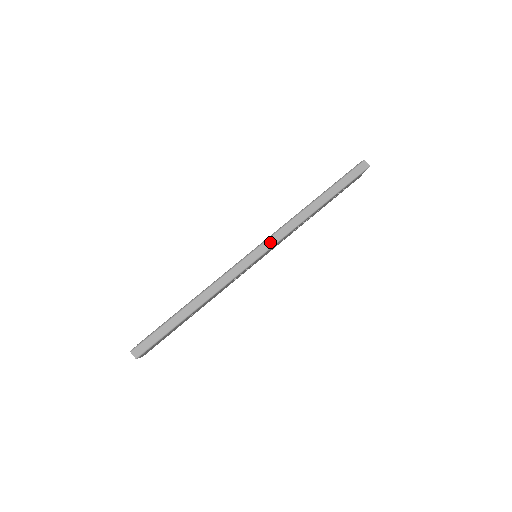
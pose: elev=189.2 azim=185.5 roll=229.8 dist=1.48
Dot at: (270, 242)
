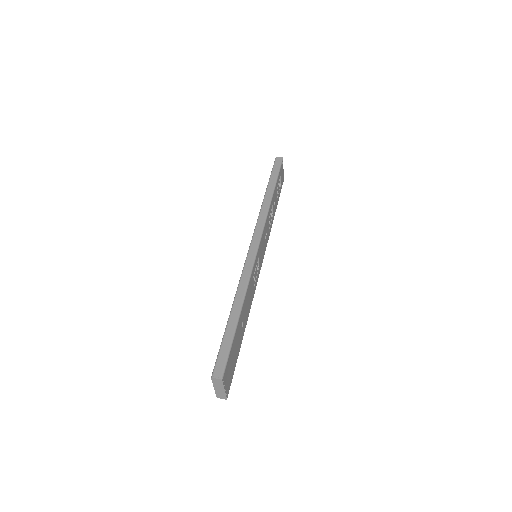
Dot at: (257, 232)
